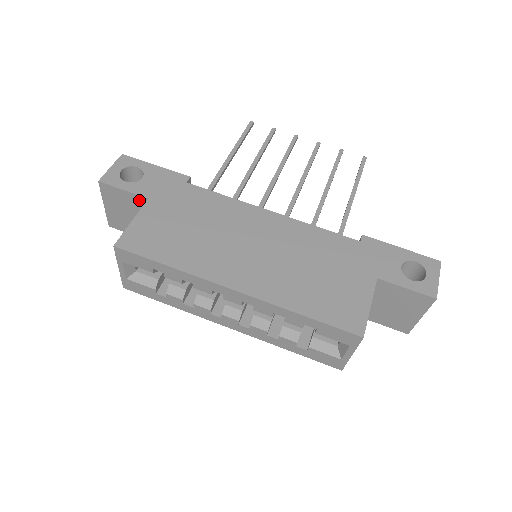
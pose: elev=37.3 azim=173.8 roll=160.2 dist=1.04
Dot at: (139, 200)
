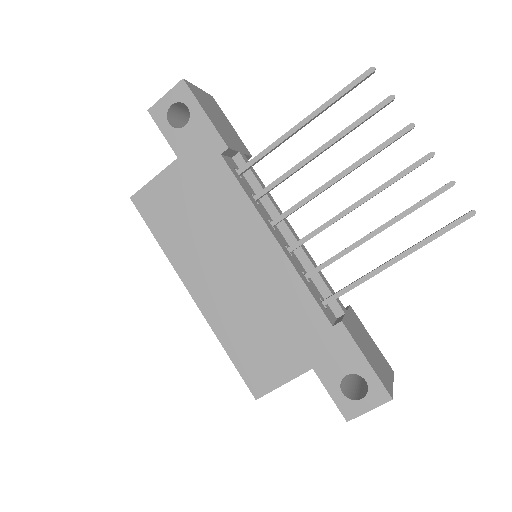
Dot at: (175, 149)
